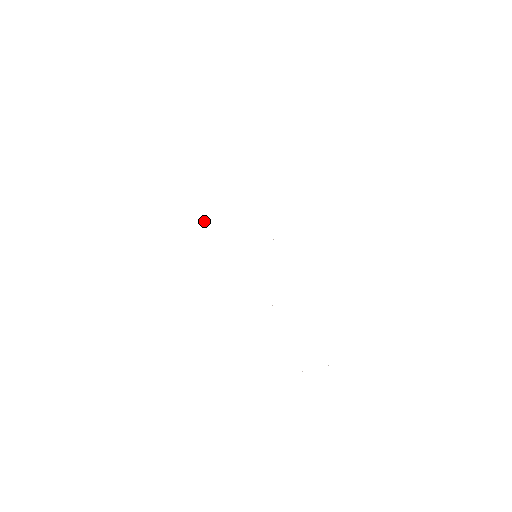
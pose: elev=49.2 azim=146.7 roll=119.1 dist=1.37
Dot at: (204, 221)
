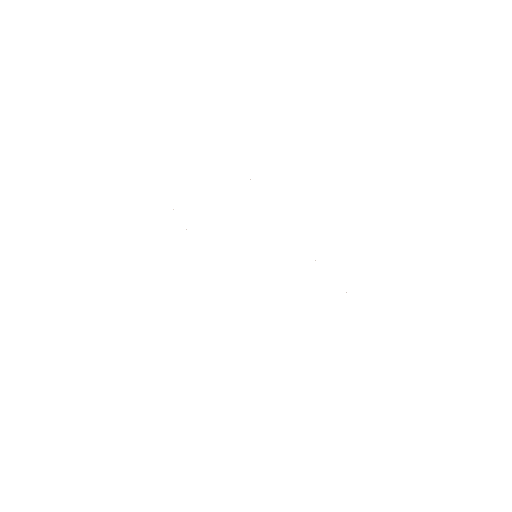
Dot at: occluded
